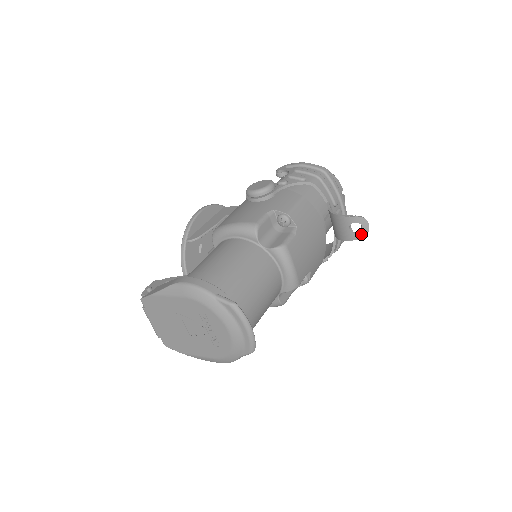
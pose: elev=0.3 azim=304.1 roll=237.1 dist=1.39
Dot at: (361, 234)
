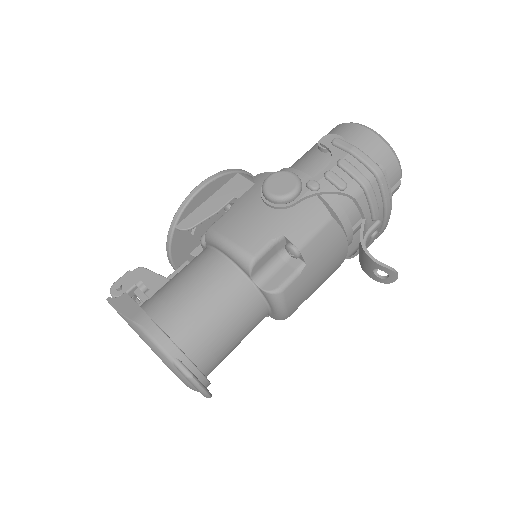
Dot at: (385, 280)
